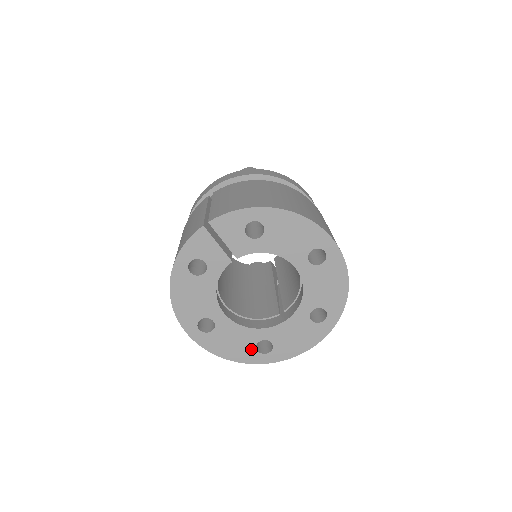
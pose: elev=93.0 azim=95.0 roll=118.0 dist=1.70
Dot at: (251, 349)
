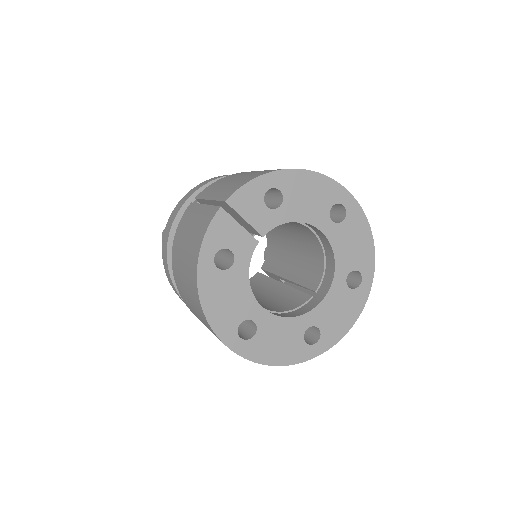
Dot at: (299, 343)
